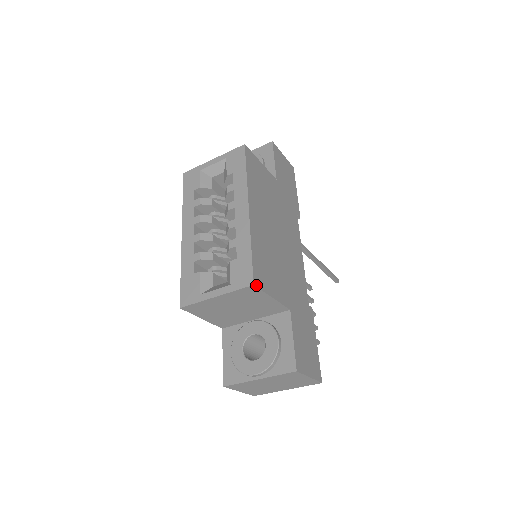
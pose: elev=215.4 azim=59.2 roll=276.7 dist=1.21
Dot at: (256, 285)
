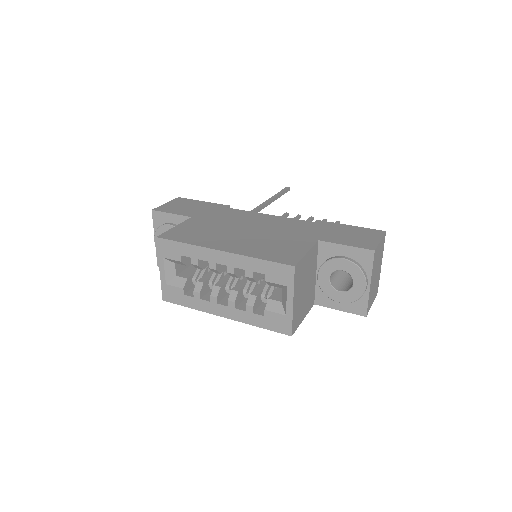
Dot at: (295, 264)
